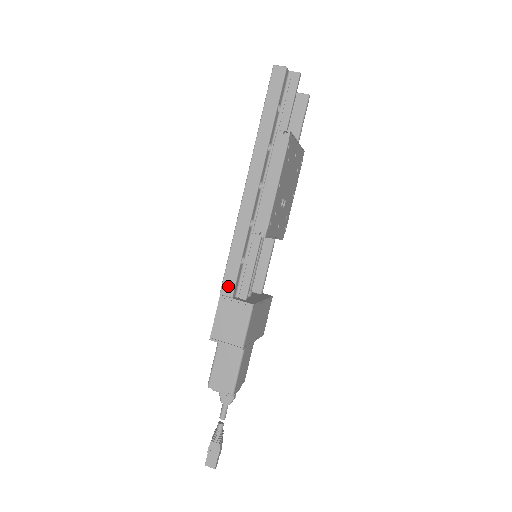
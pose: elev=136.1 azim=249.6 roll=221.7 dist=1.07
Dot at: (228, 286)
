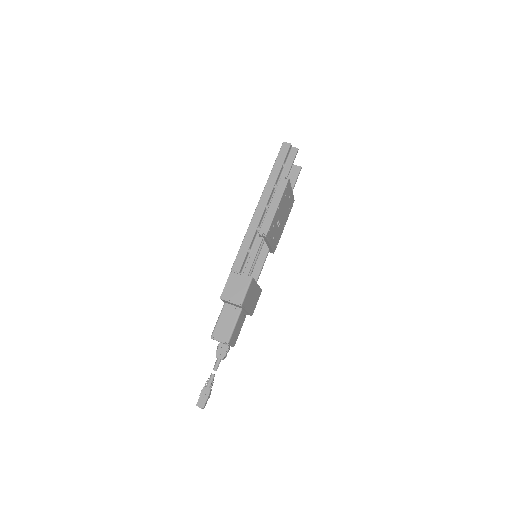
Dot at: (238, 265)
